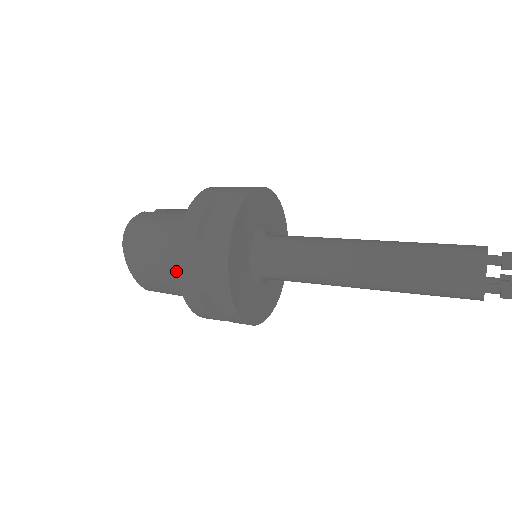
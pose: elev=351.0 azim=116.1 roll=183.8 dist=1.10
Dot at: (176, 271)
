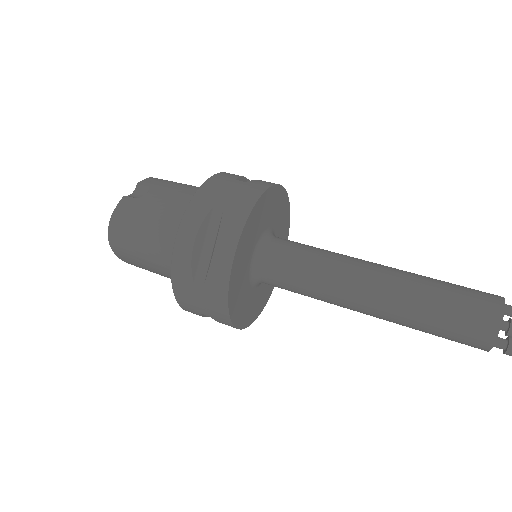
Dot at: occluded
